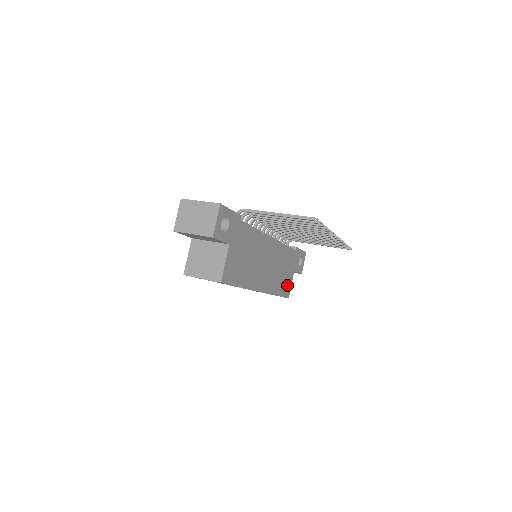
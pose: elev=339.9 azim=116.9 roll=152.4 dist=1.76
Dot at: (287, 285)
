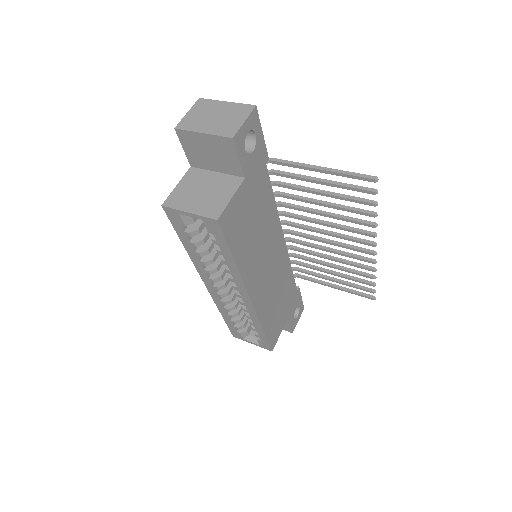
Dot at: (276, 329)
